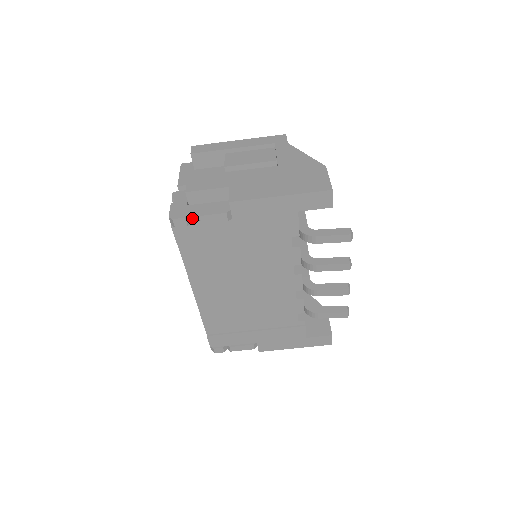
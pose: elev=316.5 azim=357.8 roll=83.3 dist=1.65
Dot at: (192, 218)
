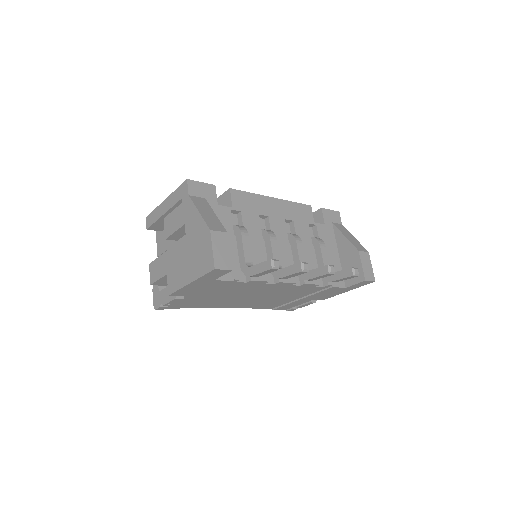
Dot at: occluded
